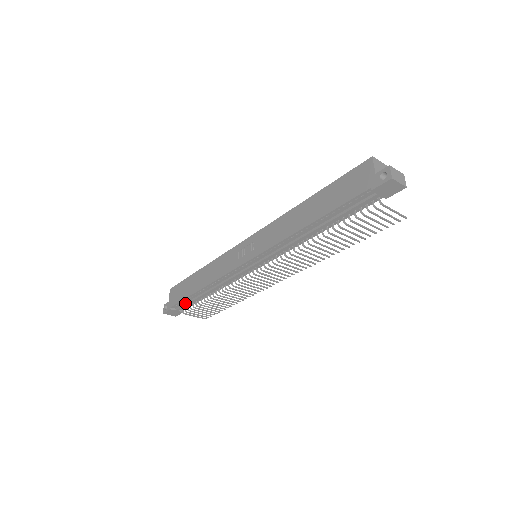
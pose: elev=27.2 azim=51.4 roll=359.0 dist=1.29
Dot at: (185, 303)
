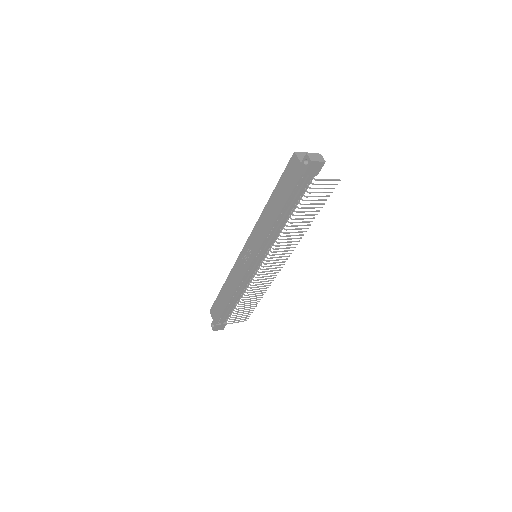
Dot at: (225, 315)
